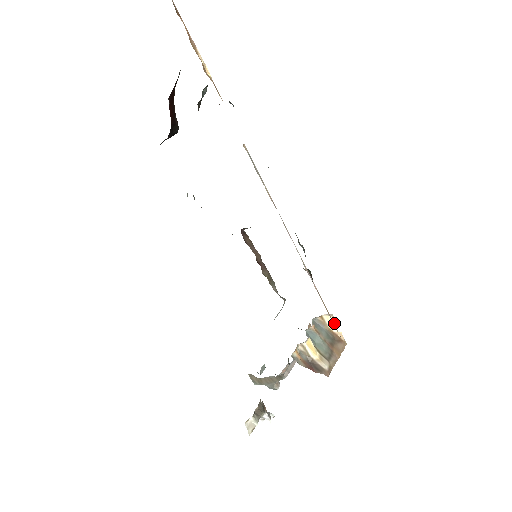
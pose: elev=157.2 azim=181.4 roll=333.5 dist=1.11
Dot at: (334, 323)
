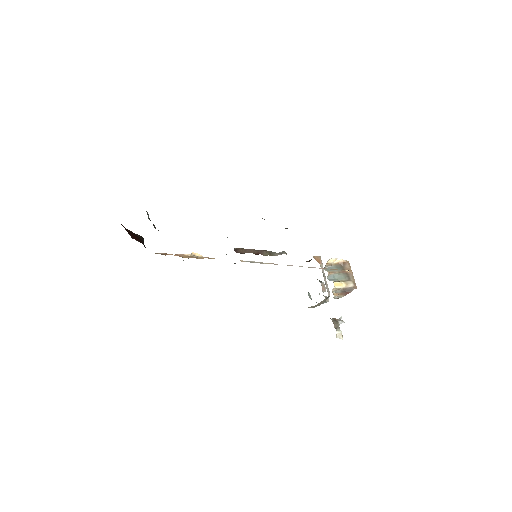
Dot at: (335, 259)
